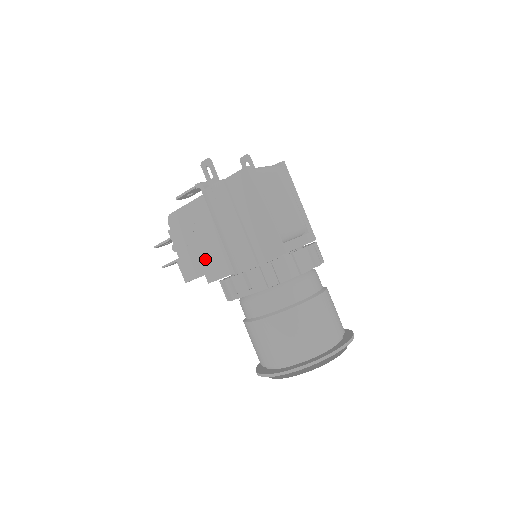
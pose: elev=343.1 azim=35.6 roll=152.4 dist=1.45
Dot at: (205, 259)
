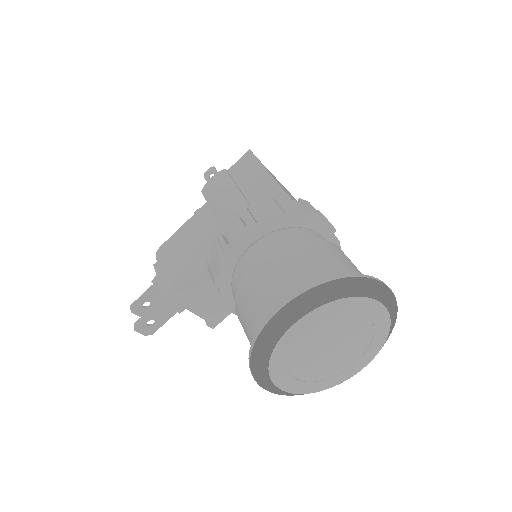
Dot at: (193, 255)
